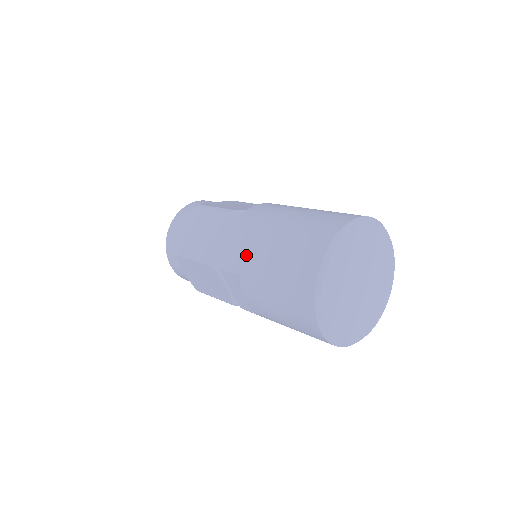
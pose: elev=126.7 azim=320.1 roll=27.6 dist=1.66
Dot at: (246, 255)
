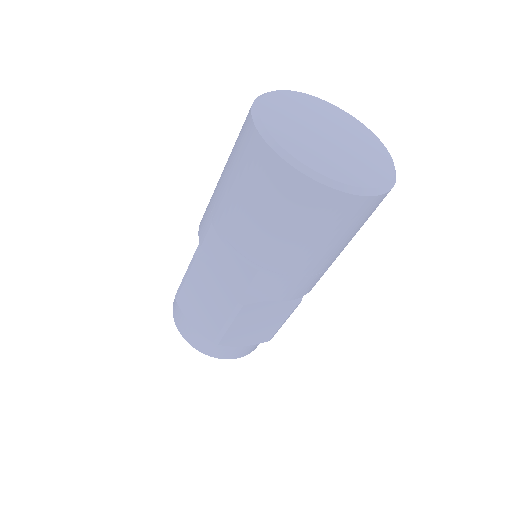
Dot at: (211, 200)
